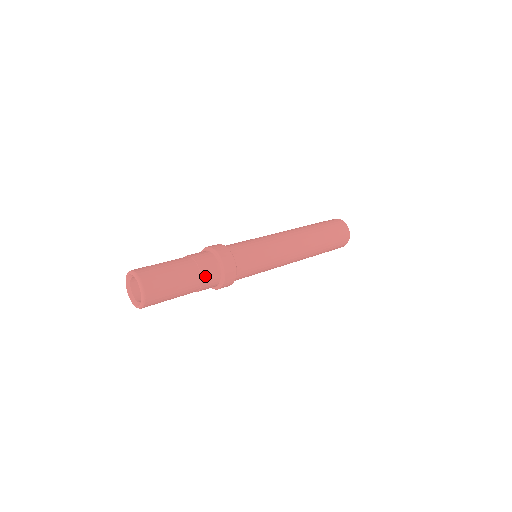
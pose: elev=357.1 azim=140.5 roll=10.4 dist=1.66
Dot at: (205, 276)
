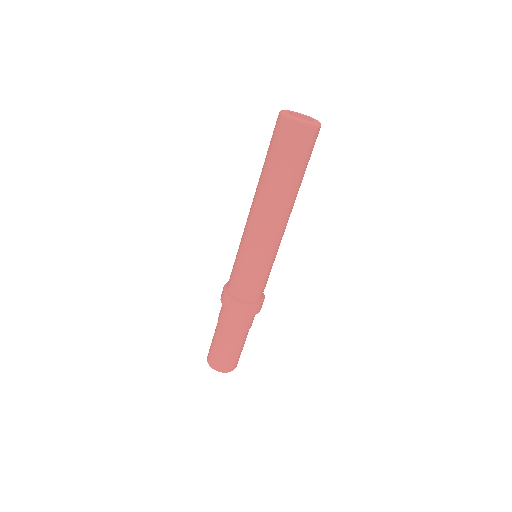
Dot at: (250, 326)
